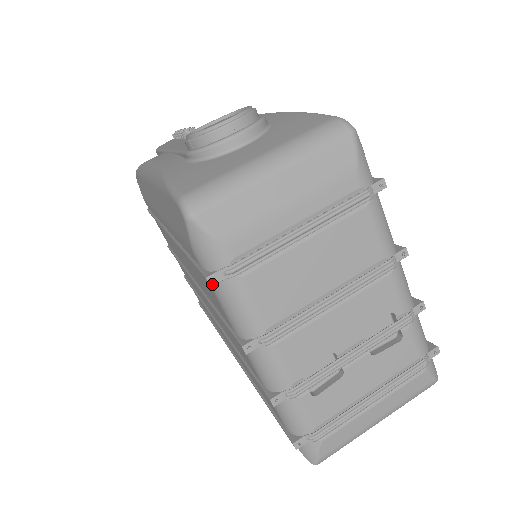
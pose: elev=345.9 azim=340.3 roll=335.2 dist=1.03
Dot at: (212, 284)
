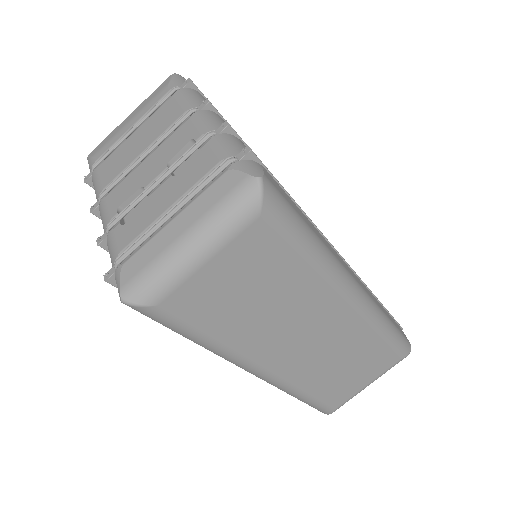
Dot at: (85, 181)
